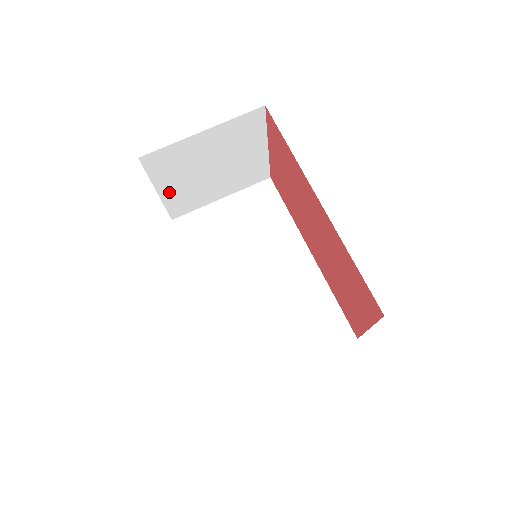
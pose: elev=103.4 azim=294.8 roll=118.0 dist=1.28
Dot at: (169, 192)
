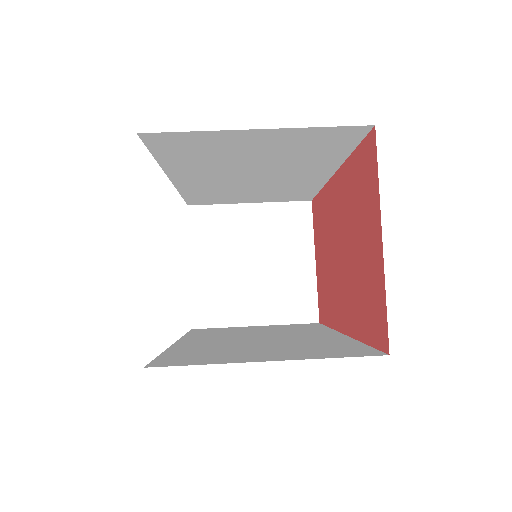
Dot at: (201, 274)
